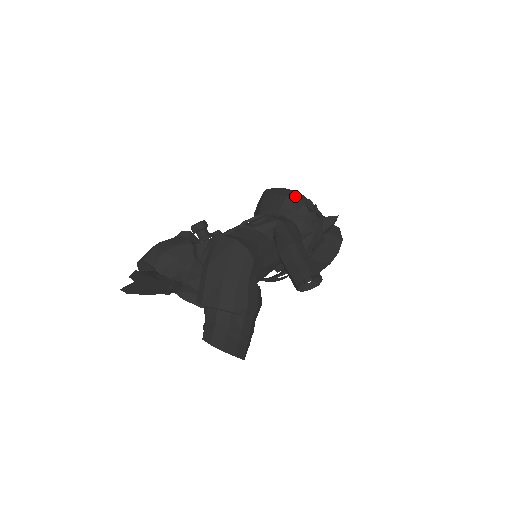
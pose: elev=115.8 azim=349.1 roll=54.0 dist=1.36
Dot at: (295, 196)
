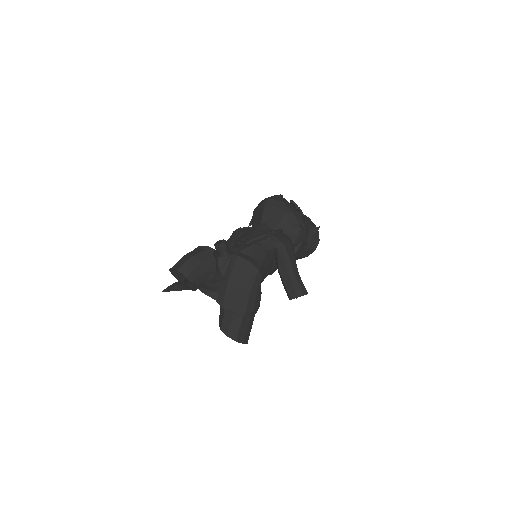
Dot at: (292, 213)
